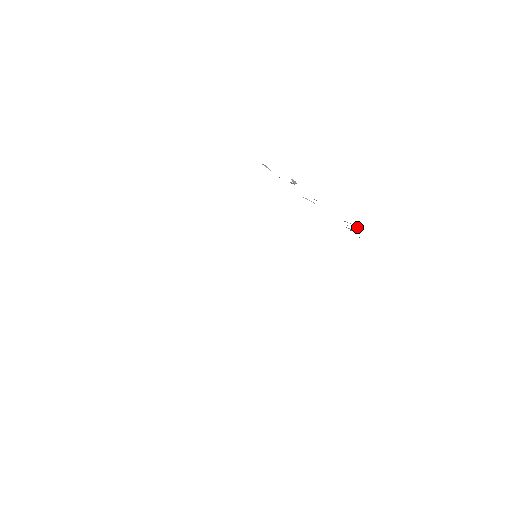
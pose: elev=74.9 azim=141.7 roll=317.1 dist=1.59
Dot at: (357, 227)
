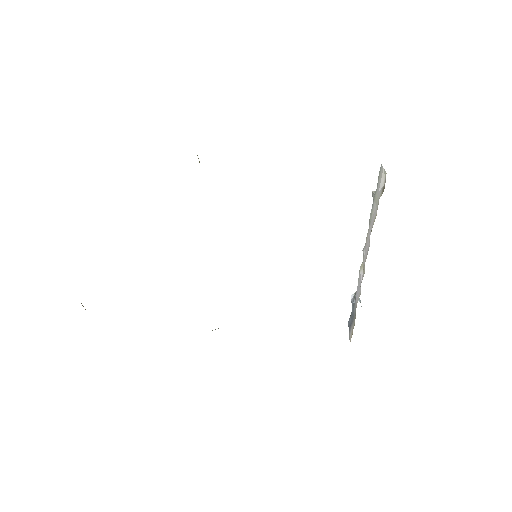
Dot at: occluded
